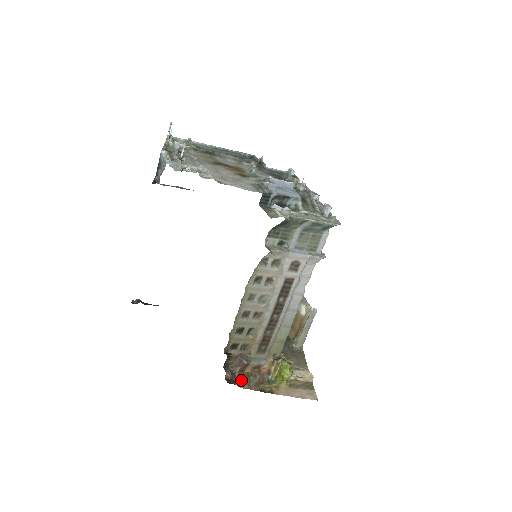
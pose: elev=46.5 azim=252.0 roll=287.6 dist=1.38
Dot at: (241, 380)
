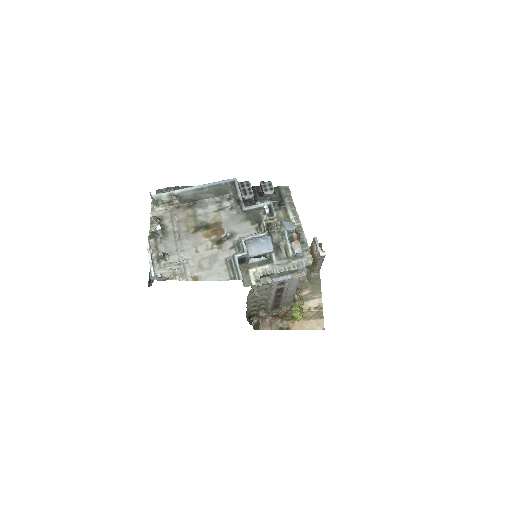
Dot at: (264, 324)
